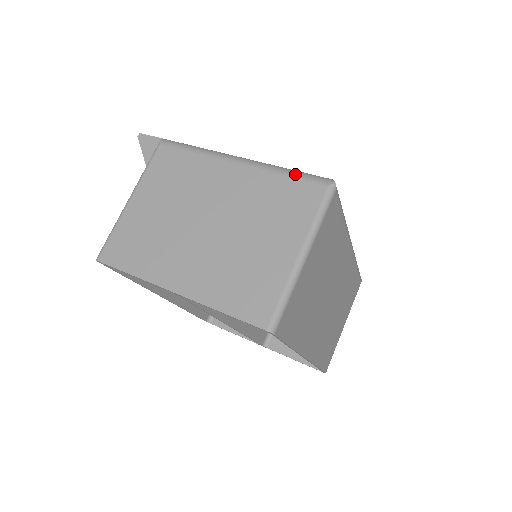
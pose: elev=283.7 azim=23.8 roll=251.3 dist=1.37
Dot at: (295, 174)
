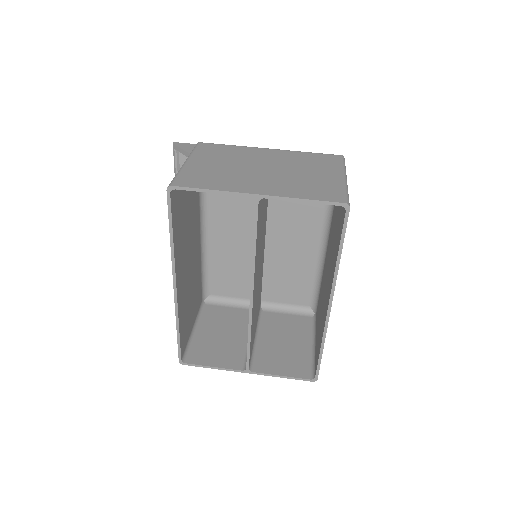
Dot at: occluded
